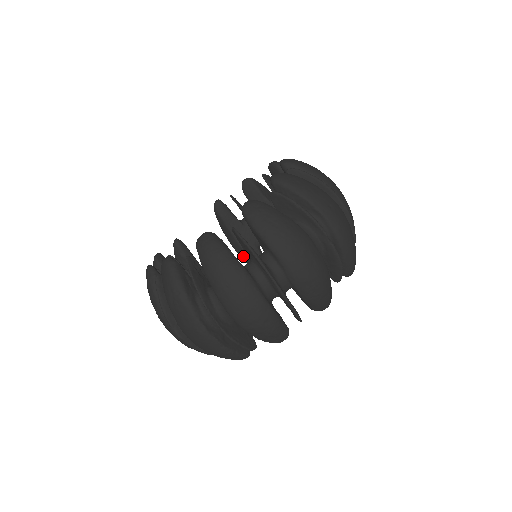
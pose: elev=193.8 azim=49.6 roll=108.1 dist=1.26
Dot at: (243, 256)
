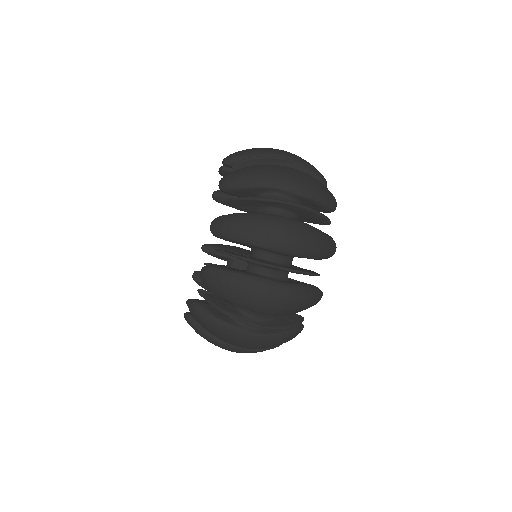
Dot at: occluded
